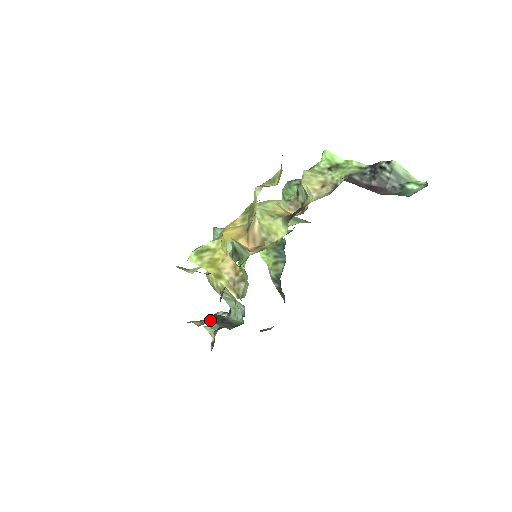
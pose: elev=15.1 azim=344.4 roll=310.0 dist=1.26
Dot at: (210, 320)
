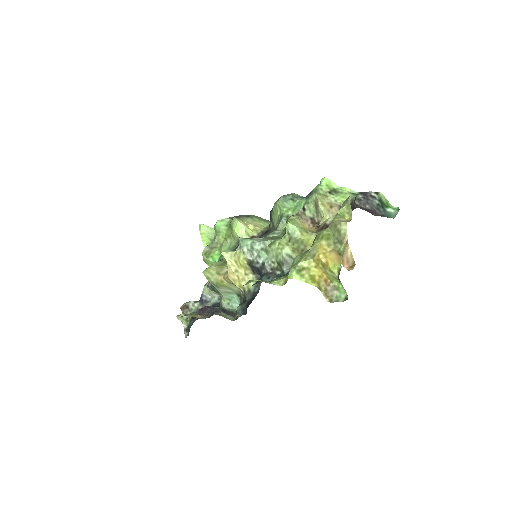
Dot at: (223, 313)
